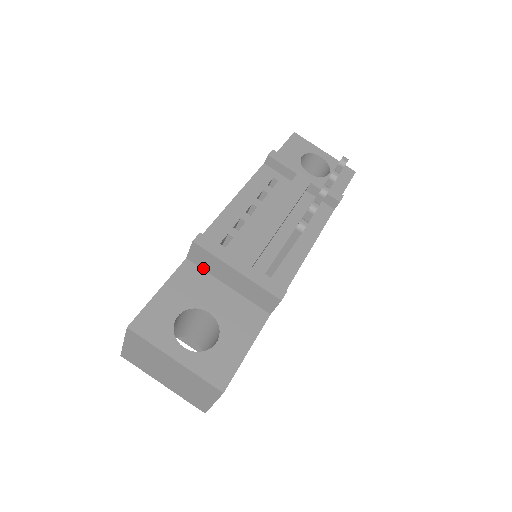
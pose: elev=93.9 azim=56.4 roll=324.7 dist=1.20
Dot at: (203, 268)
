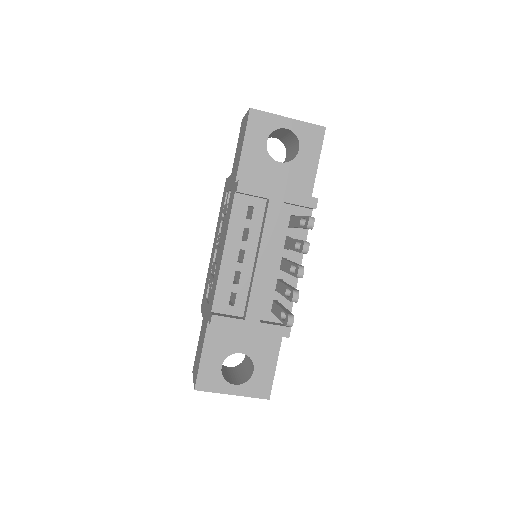
Dot at: occluded
